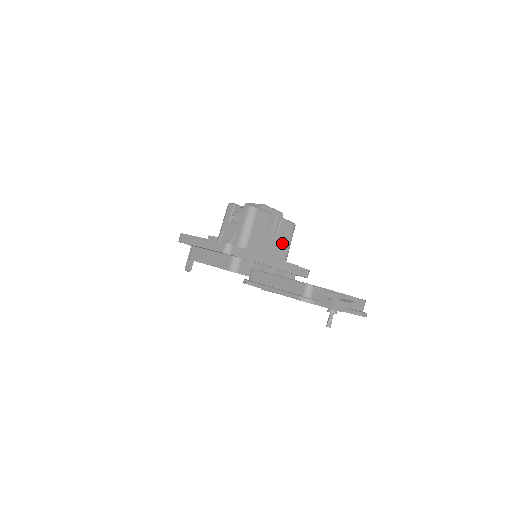
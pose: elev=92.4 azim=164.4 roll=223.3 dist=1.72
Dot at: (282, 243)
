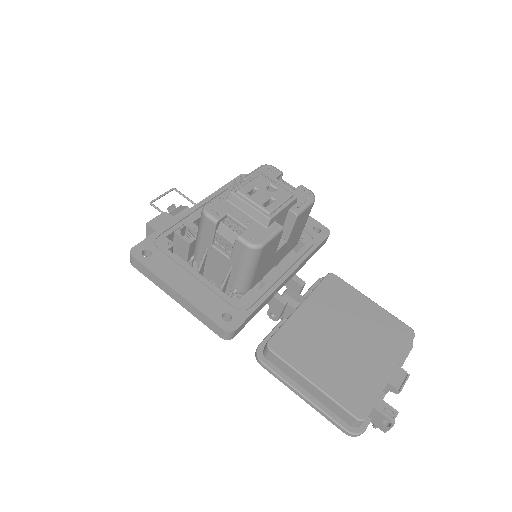
Dot at: (295, 235)
